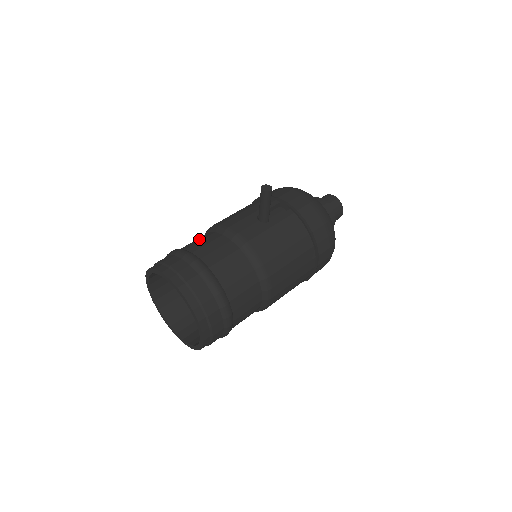
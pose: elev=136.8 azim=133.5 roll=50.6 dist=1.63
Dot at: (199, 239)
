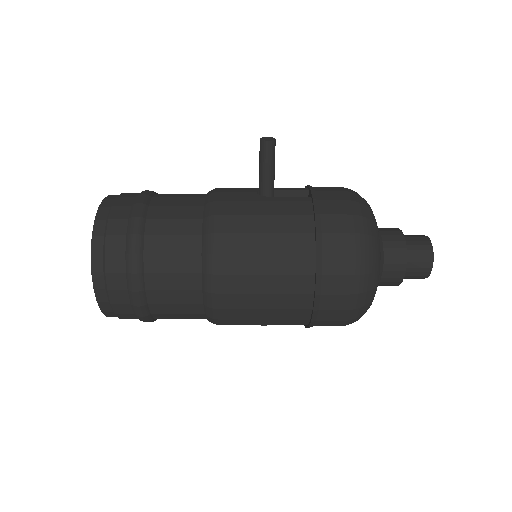
Dot at: occluded
